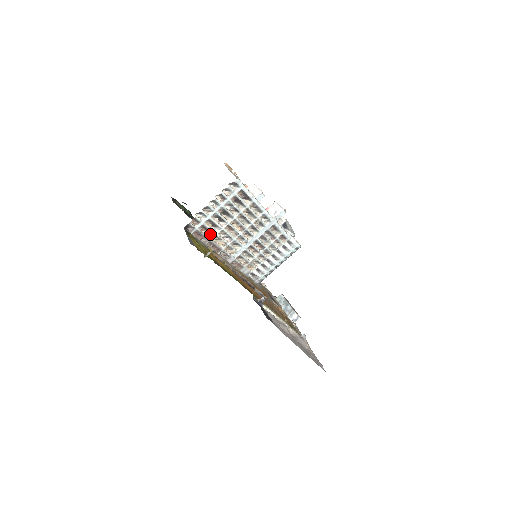
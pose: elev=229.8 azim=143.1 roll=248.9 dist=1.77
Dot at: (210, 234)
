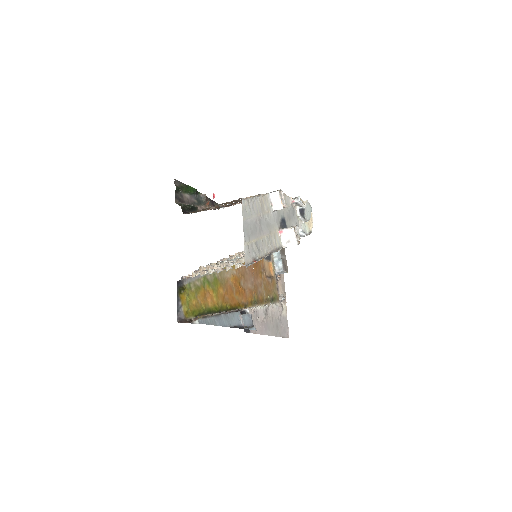
Dot at: occluded
